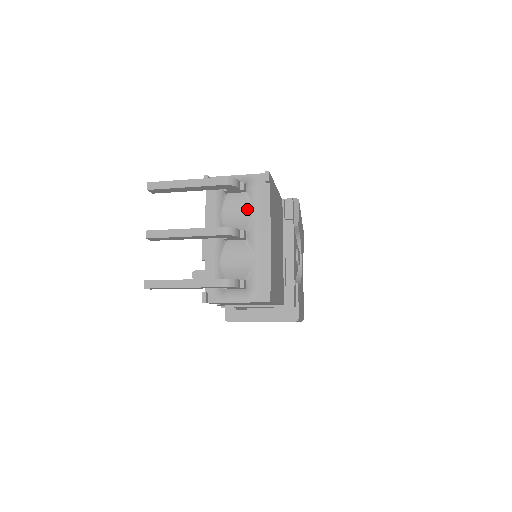
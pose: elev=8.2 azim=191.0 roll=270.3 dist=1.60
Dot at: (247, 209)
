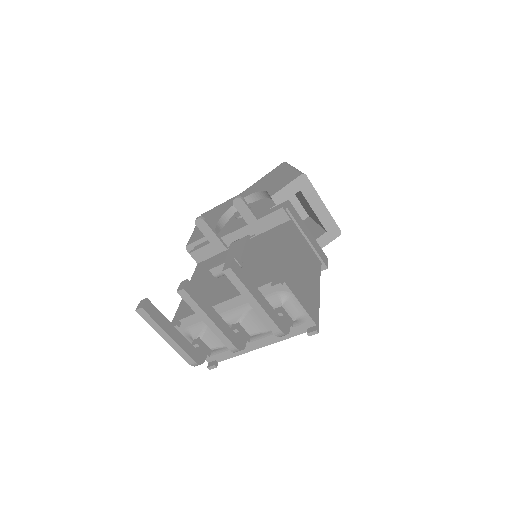
Dot at: occluded
